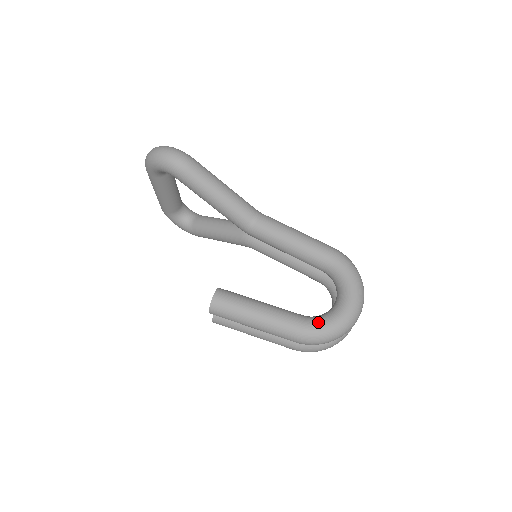
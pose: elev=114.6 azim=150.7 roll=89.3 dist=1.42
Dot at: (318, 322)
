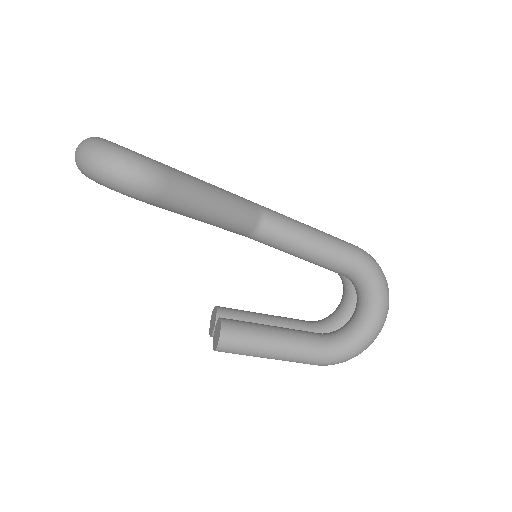
Dot at: (342, 349)
